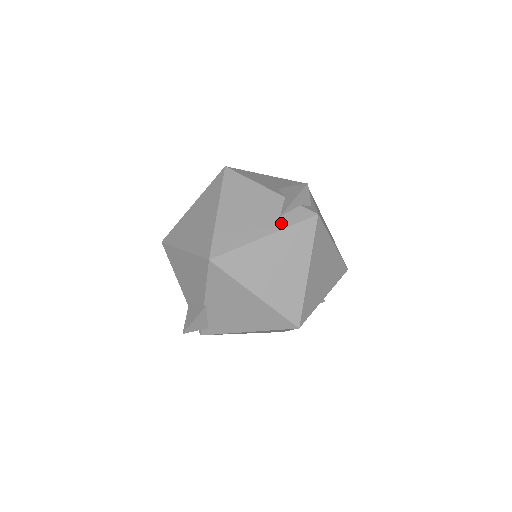
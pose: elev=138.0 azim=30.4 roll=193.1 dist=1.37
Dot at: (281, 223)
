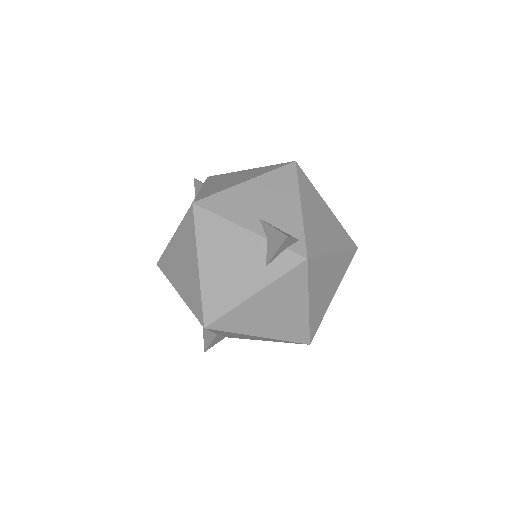
Dot at: (268, 276)
